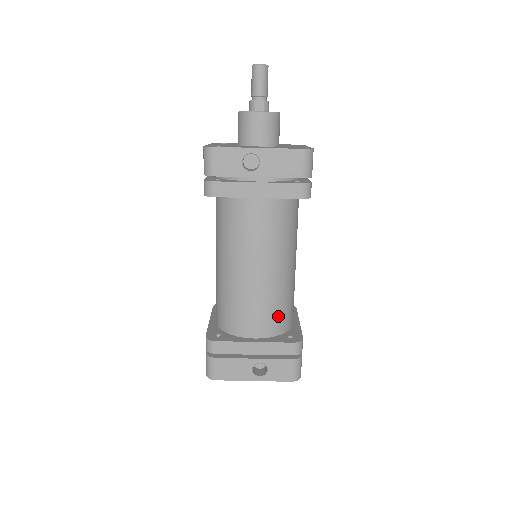
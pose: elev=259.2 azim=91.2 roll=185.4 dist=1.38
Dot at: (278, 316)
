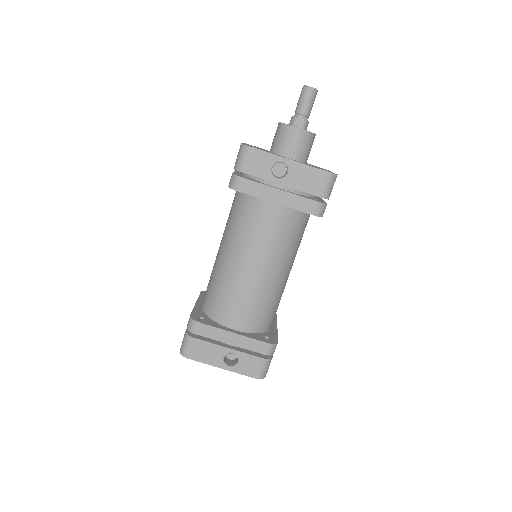
Dot at: (261, 315)
